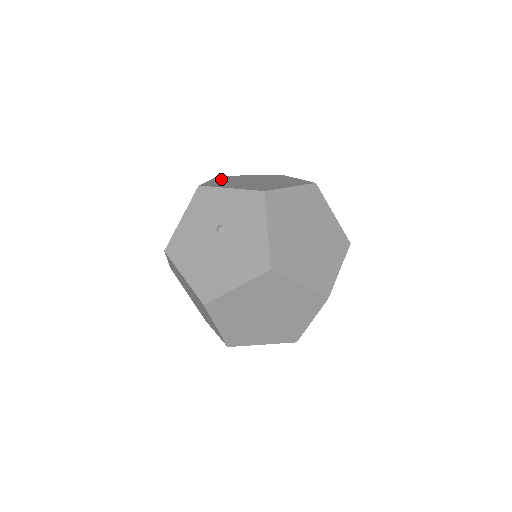
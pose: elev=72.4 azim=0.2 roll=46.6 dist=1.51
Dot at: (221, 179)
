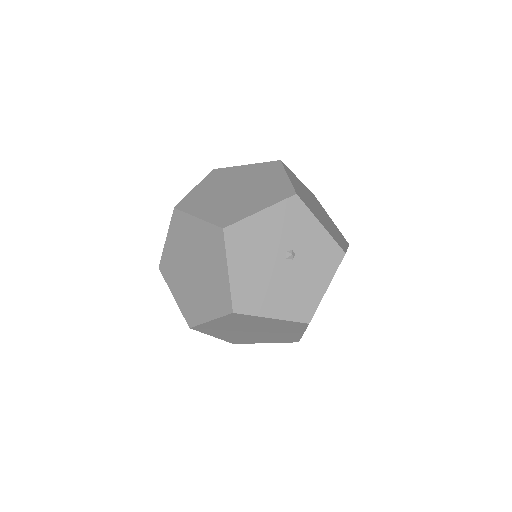
Dot at: (293, 179)
